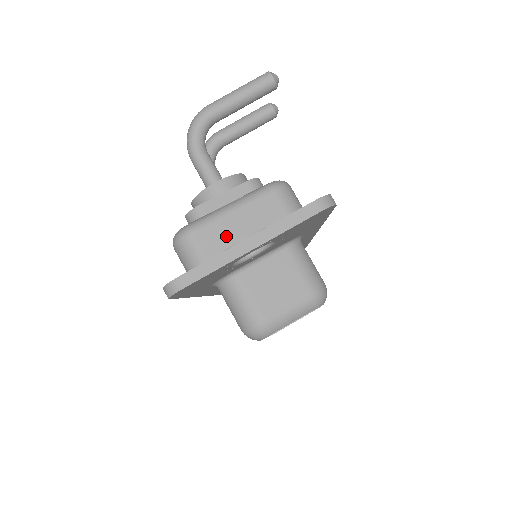
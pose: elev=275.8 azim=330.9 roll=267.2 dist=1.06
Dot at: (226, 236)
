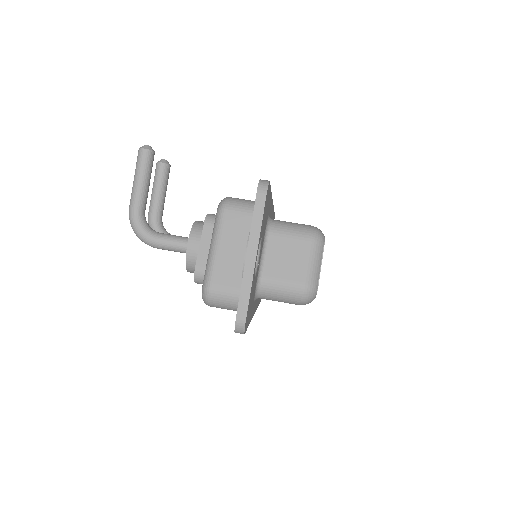
Dot at: (230, 266)
